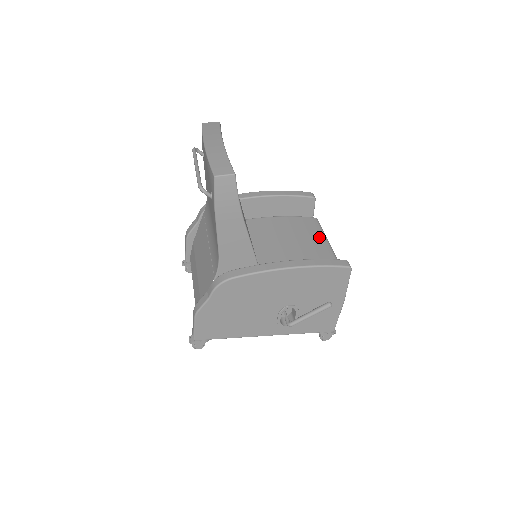
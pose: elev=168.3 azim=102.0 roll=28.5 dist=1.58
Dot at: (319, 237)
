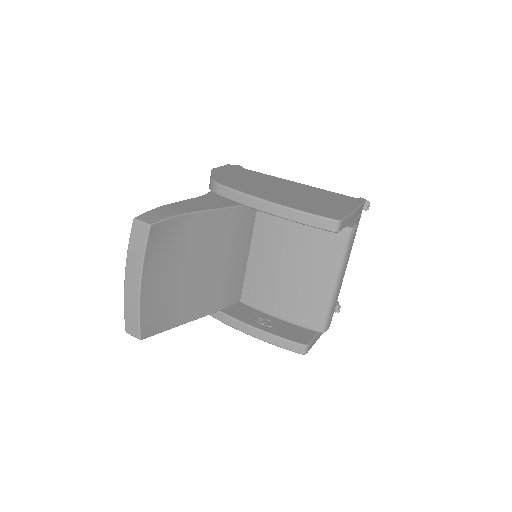
Dot at: (328, 268)
